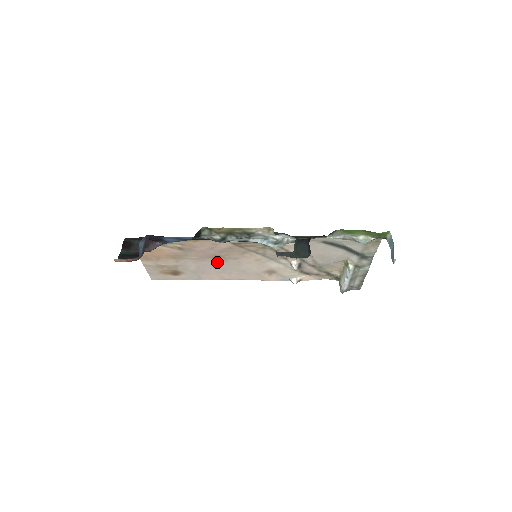
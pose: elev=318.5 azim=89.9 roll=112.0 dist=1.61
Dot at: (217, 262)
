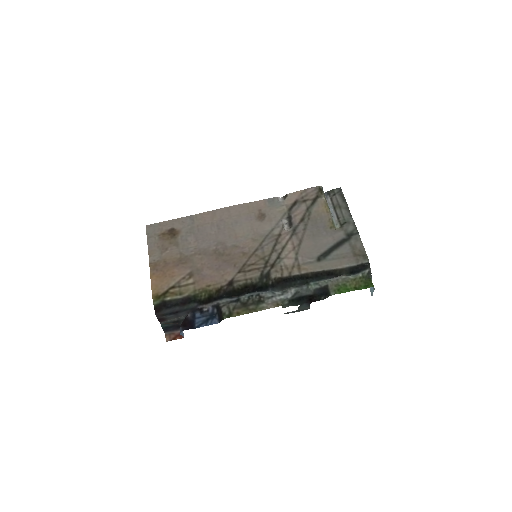
Dot at: (216, 243)
